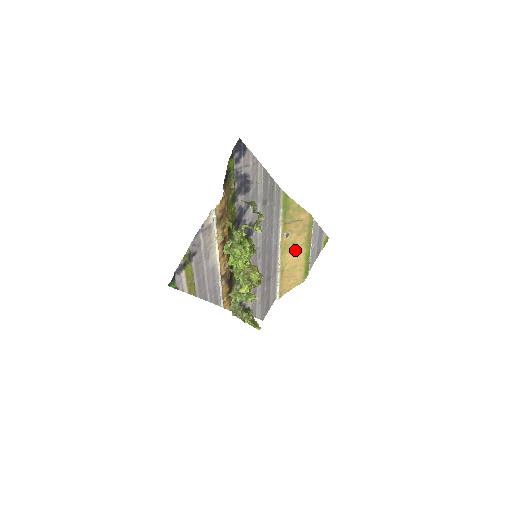
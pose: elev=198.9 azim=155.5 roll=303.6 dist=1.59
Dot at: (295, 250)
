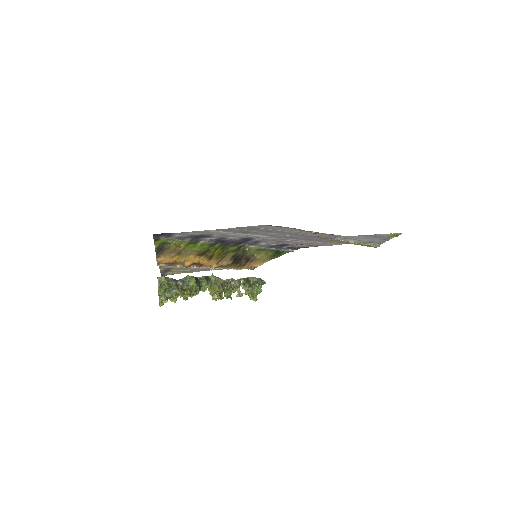
Dot at: occluded
